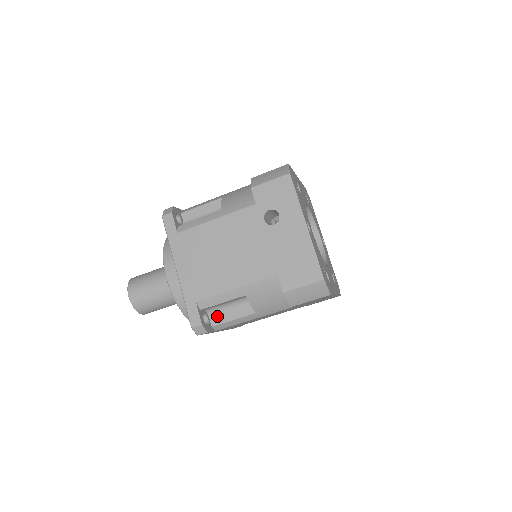
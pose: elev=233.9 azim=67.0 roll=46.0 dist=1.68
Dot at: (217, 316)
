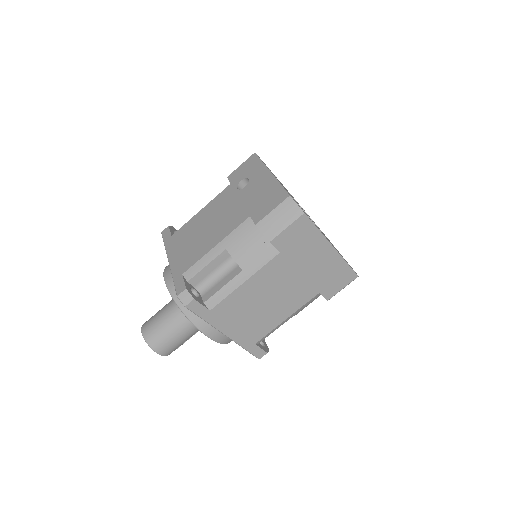
Dot at: (208, 292)
